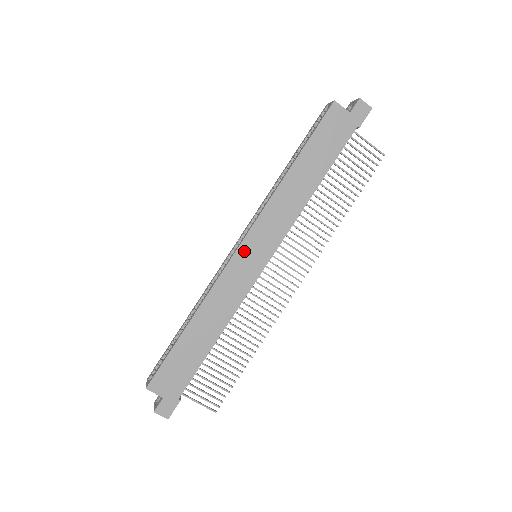
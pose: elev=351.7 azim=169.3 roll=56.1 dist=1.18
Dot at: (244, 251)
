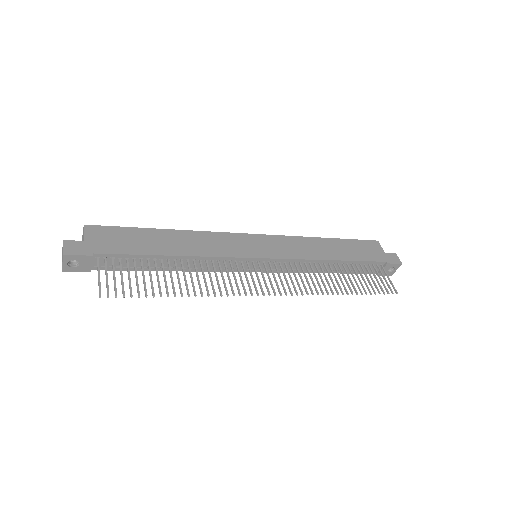
Dot at: (254, 239)
